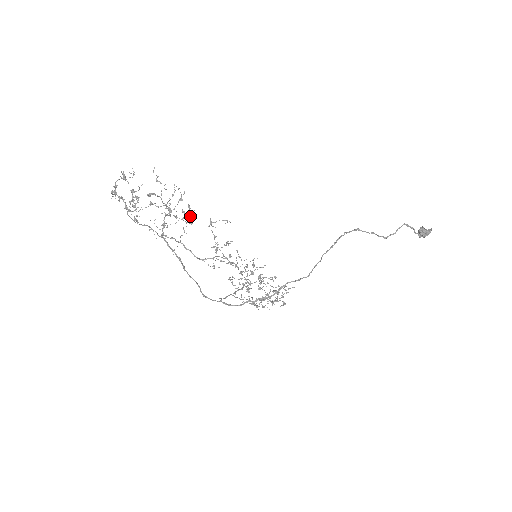
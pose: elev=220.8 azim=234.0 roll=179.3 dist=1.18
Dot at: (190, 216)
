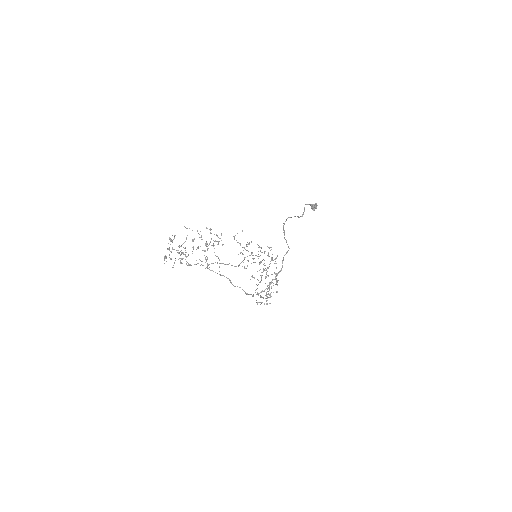
Dot at: occluded
